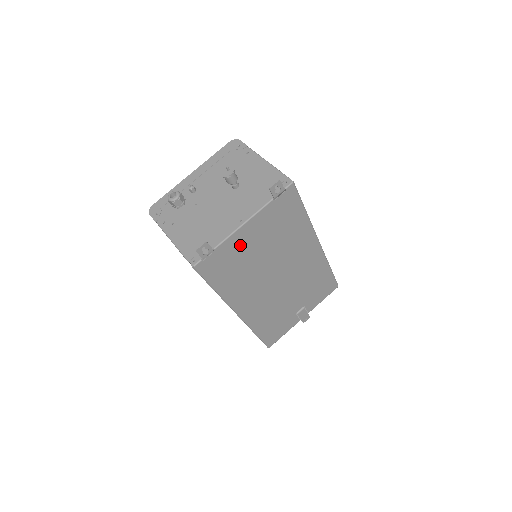
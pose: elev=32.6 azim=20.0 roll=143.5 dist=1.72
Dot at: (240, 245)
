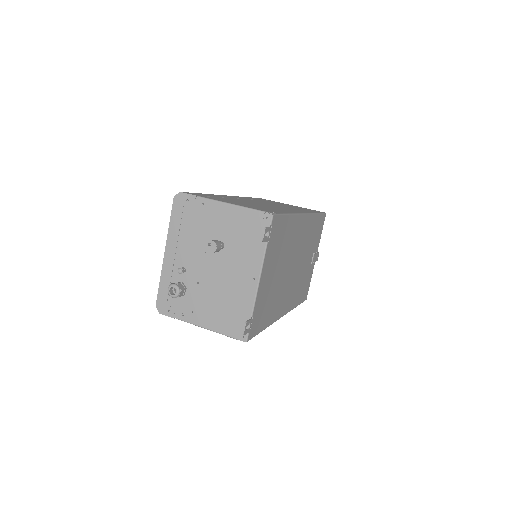
Dot at: (264, 291)
